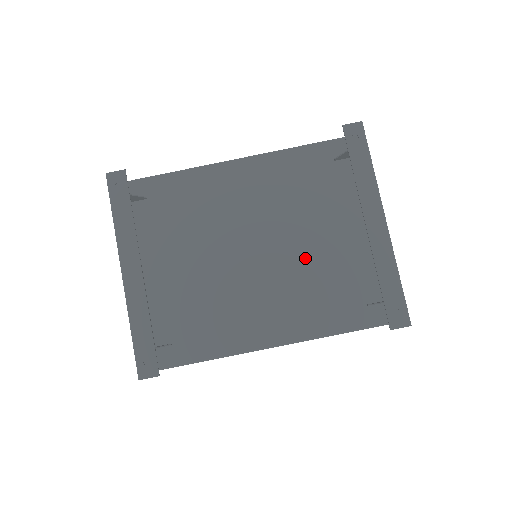
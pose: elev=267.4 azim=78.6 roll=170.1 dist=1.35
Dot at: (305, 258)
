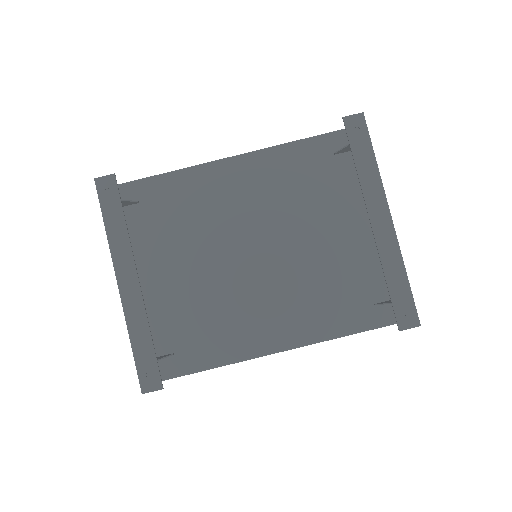
Dot at: (308, 259)
